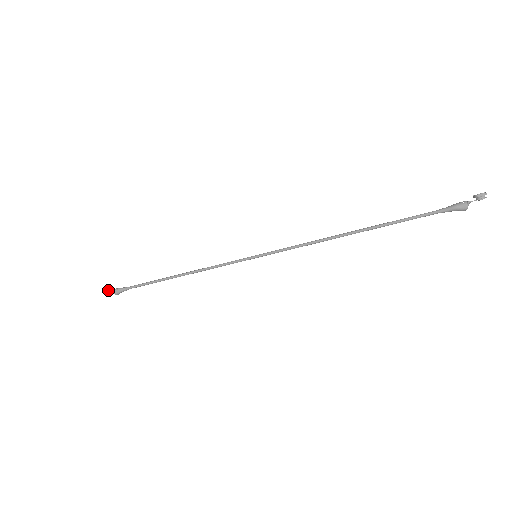
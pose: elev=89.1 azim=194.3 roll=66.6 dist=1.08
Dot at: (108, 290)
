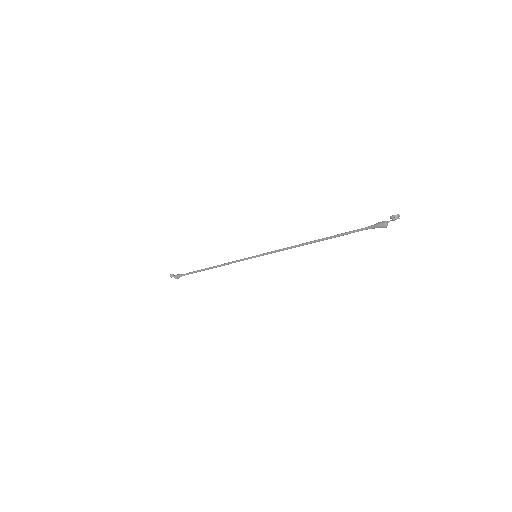
Dot at: (172, 276)
